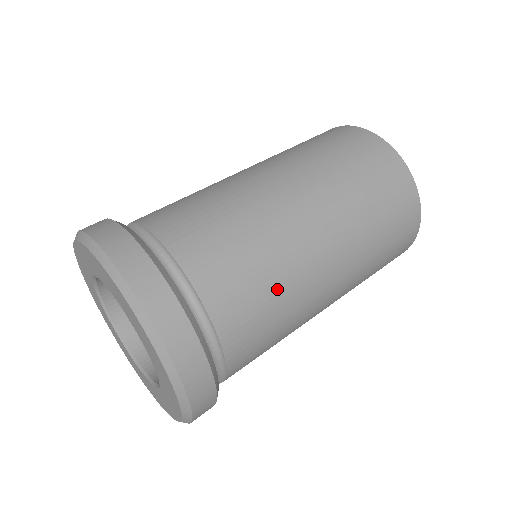
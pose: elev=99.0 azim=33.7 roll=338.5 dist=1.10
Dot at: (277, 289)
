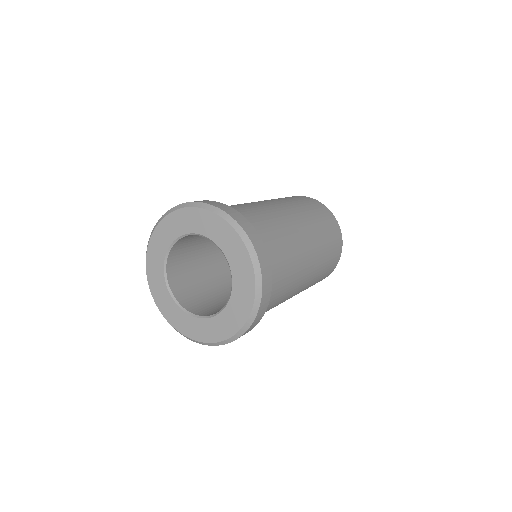
Dot at: (293, 272)
